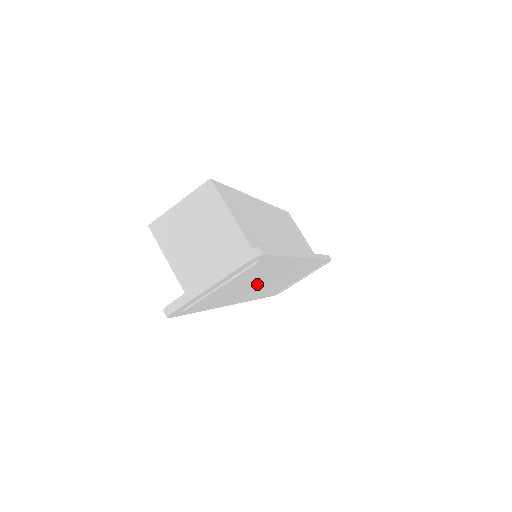
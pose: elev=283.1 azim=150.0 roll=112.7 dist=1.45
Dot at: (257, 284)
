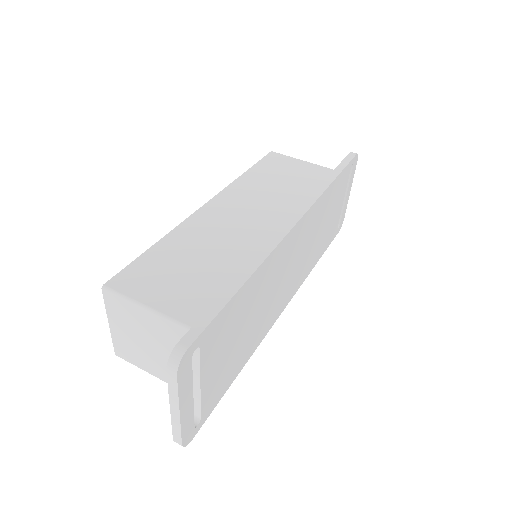
Dot at: (269, 298)
